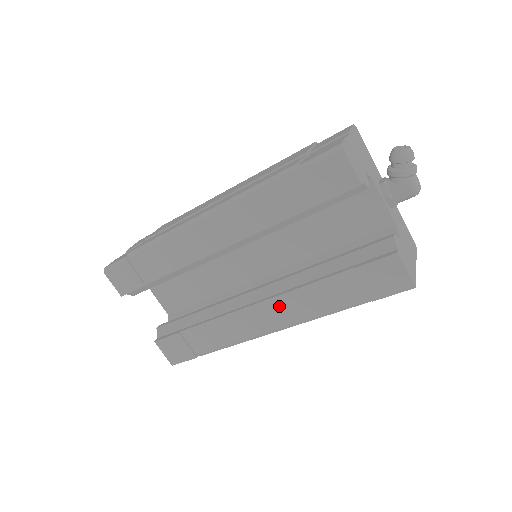
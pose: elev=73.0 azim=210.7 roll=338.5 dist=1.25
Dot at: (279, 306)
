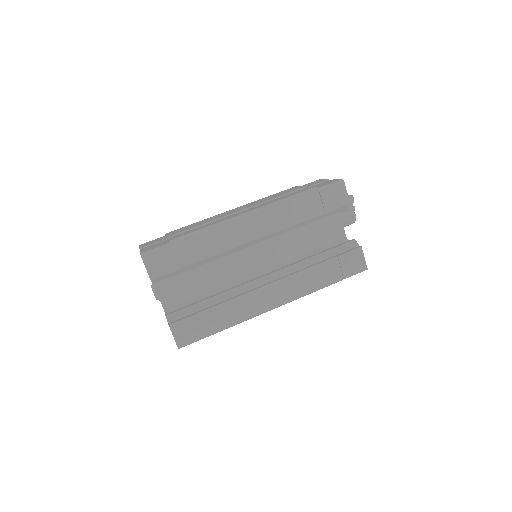
Dot at: (285, 285)
